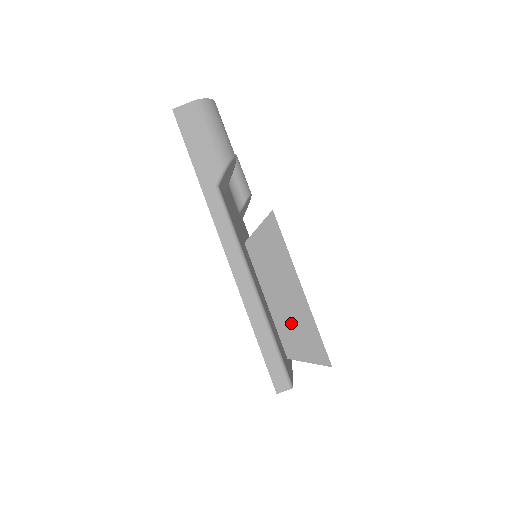
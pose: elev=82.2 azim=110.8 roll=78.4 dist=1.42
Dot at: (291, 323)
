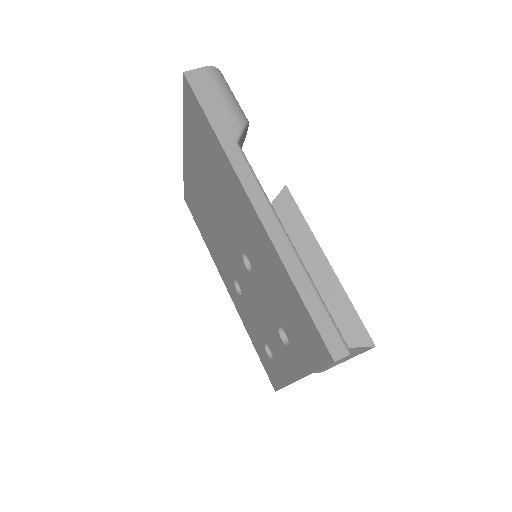
Dot at: occluded
